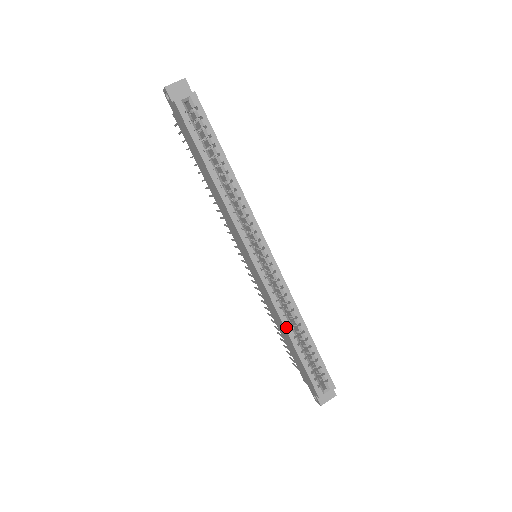
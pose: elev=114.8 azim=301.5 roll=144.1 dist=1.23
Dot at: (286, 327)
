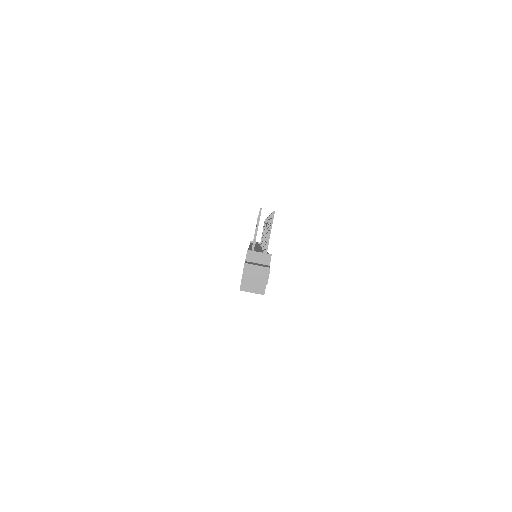
Dot at: occluded
